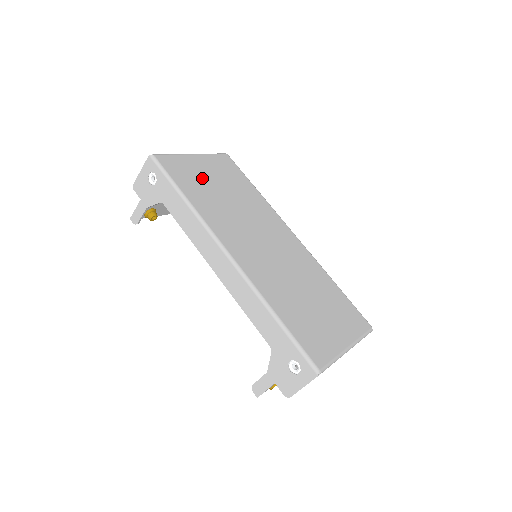
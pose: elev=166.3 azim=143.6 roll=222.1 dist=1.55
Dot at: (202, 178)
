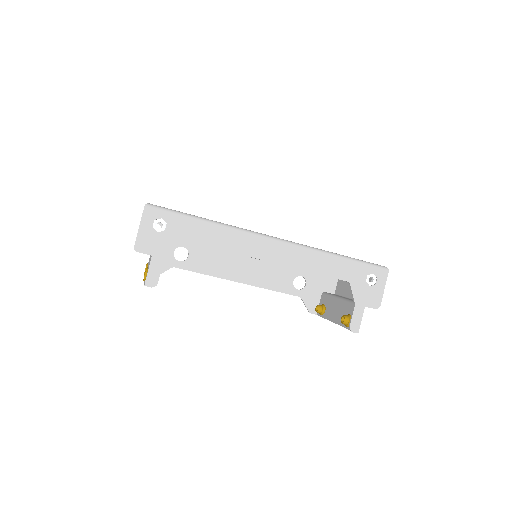
Dot at: occluded
